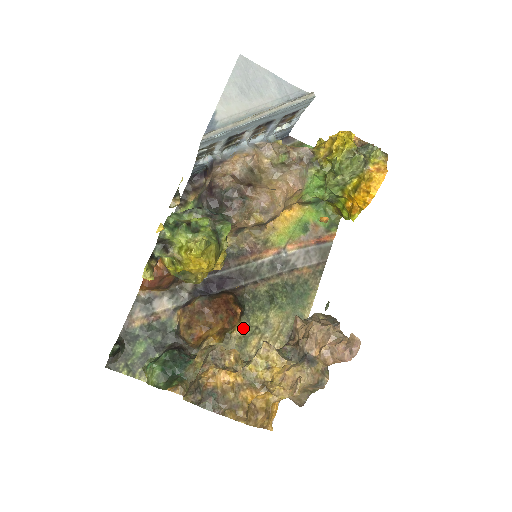
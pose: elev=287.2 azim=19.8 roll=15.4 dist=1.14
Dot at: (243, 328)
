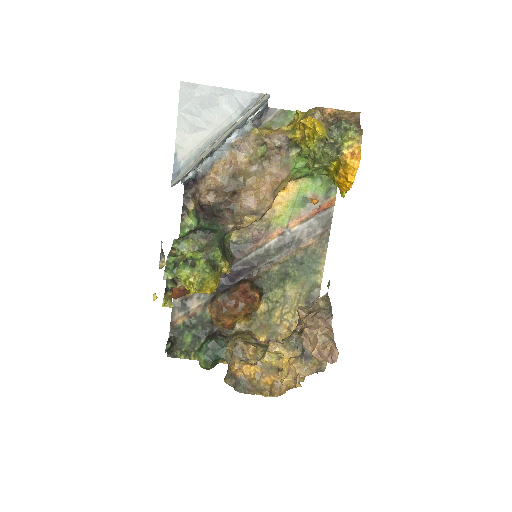
Dot at: (265, 305)
